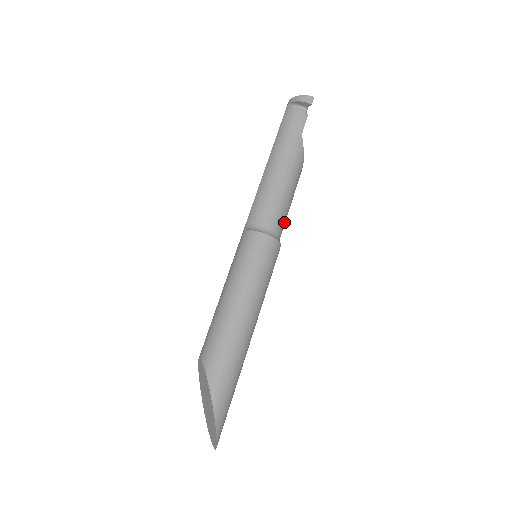
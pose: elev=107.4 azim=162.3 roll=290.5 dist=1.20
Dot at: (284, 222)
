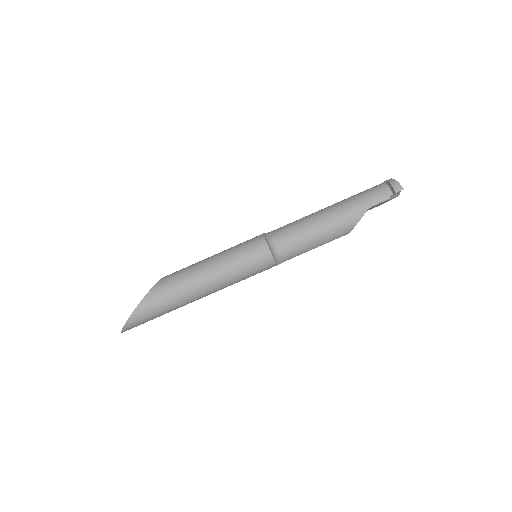
Dot at: (297, 253)
